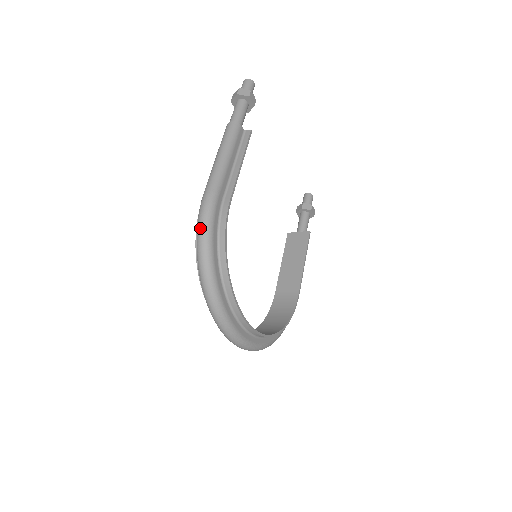
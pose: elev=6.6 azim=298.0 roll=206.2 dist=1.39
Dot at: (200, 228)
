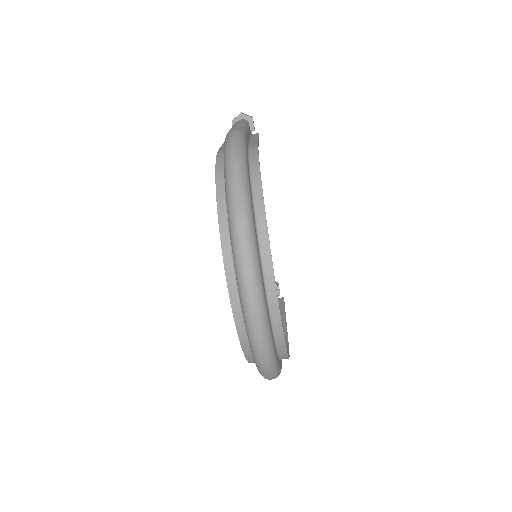
Dot at: (232, 144)
